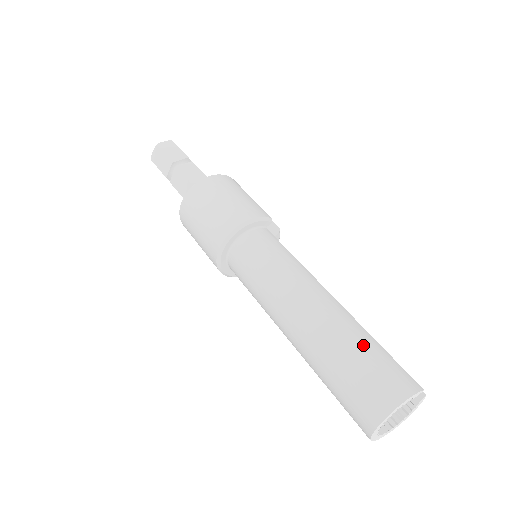
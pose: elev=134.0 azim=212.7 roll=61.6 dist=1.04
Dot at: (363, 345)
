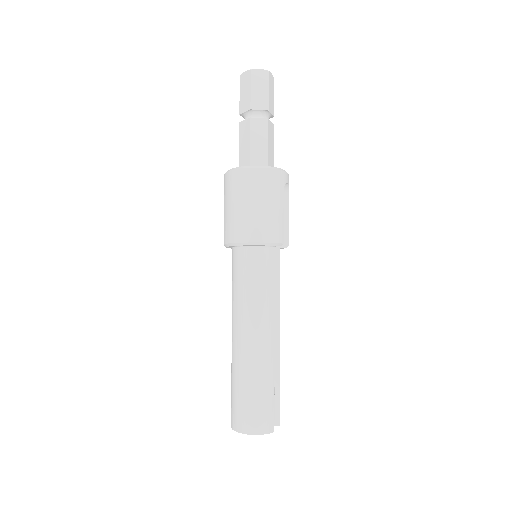
Dot at: (261, 389)
